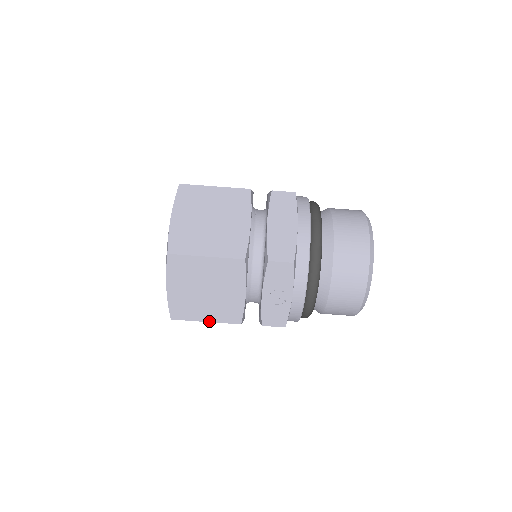
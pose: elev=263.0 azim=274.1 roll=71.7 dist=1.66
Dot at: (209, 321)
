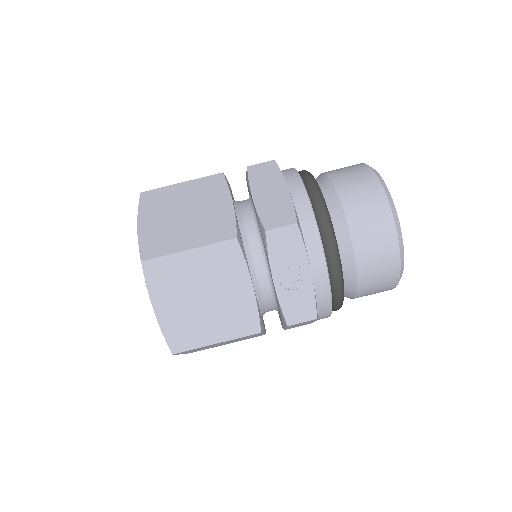
Dot at: (220, 341)
